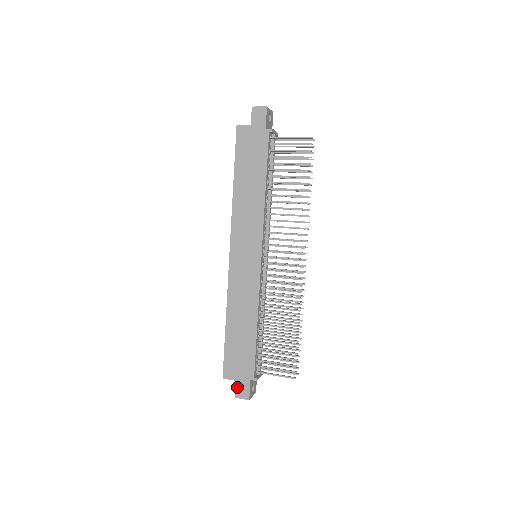
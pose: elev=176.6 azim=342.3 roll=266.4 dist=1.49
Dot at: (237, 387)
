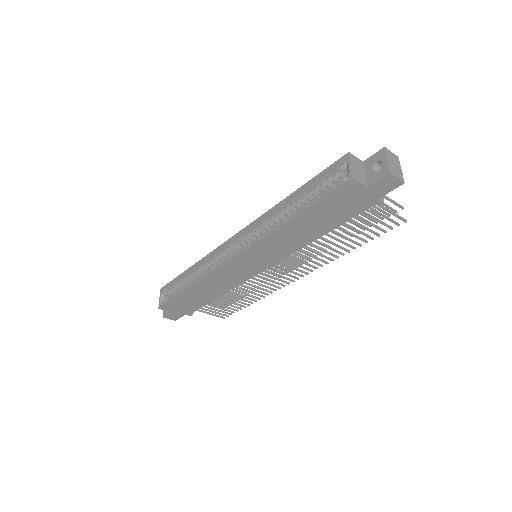
Dot at: (169, 314)
